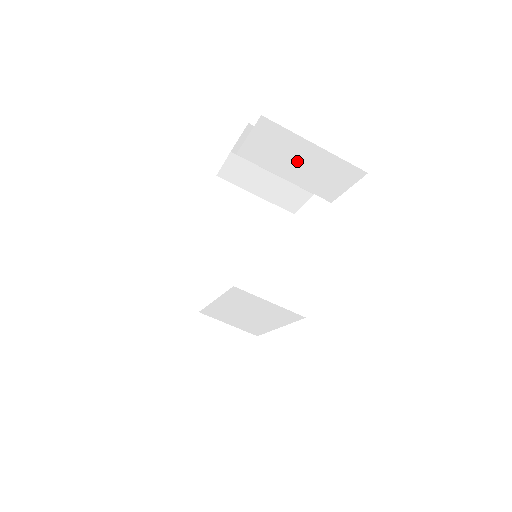
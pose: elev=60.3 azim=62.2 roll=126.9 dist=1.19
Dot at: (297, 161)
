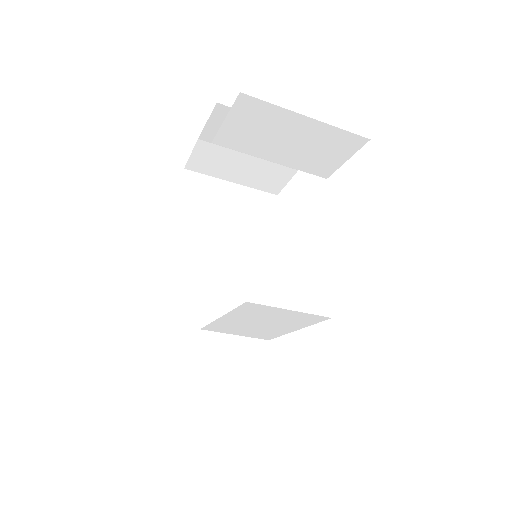
Dot at: (286, 139)
